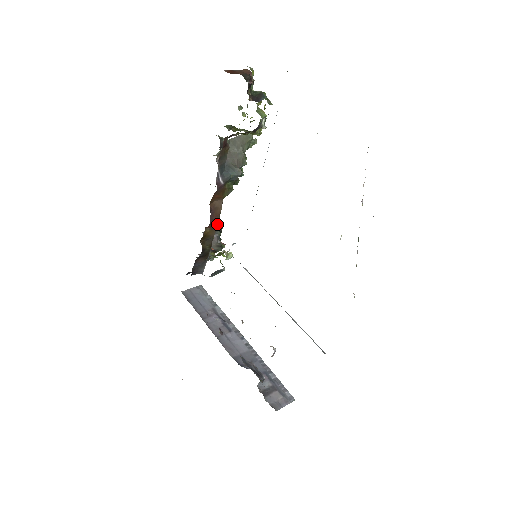
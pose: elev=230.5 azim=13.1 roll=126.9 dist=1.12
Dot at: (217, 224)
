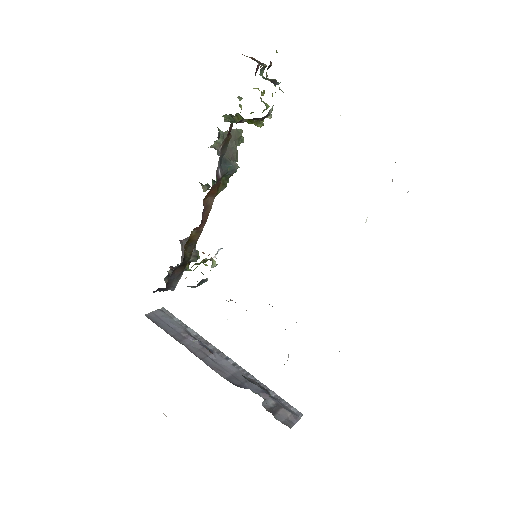
Dot at: (203, 226)
